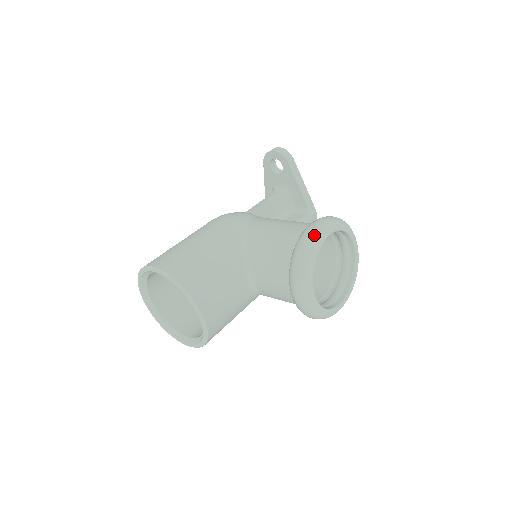
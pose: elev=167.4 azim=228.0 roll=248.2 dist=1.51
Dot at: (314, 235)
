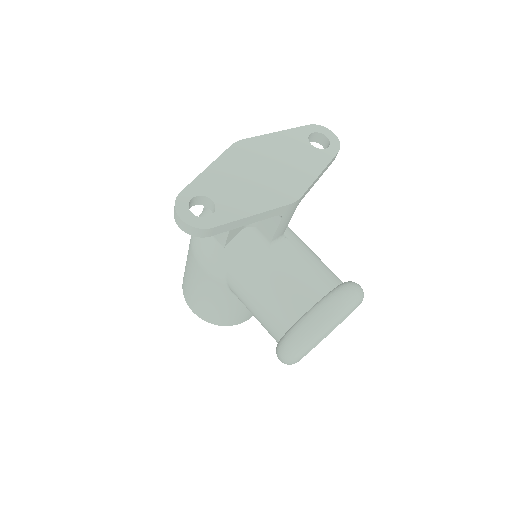
Dot at: occluded
